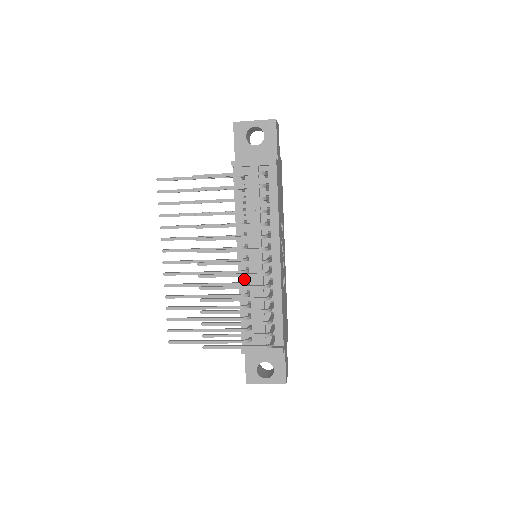
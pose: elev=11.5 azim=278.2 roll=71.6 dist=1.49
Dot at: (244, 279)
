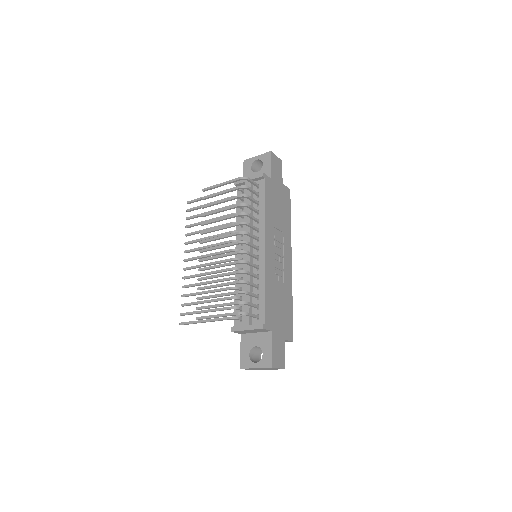
Dot at: occluded
